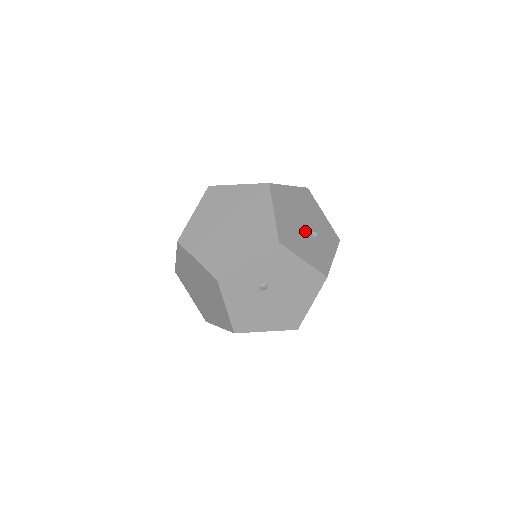
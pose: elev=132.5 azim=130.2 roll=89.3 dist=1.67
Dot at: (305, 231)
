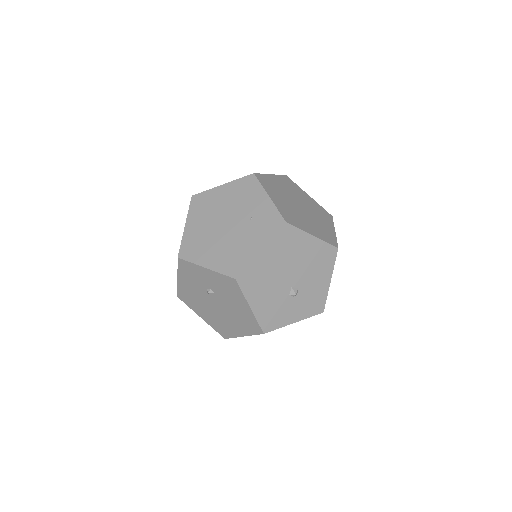
Dot at: (283, 284)
